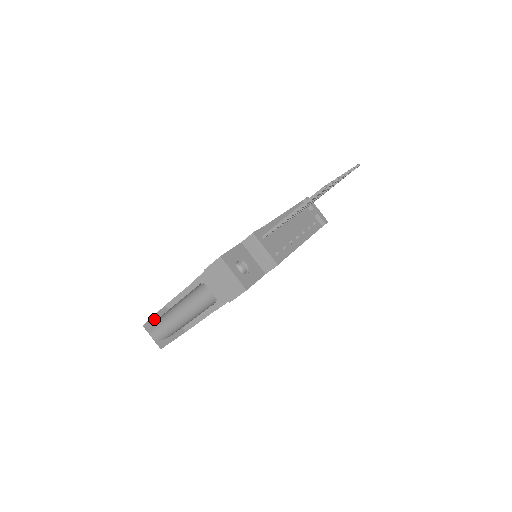
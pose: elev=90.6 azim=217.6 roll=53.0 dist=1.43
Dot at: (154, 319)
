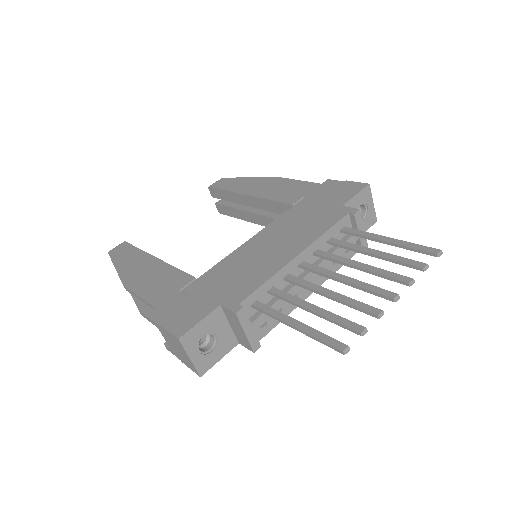
Dot at: occluded
